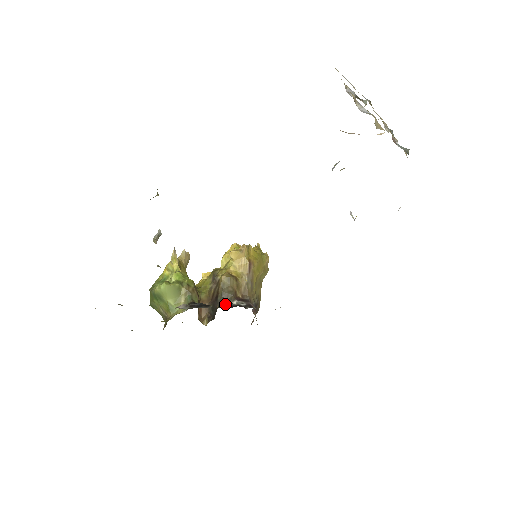
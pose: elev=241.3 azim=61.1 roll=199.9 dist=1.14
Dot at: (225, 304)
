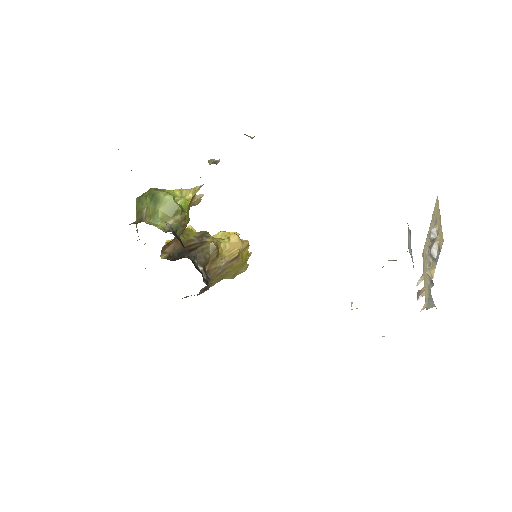
Dot at: (194, 261)
